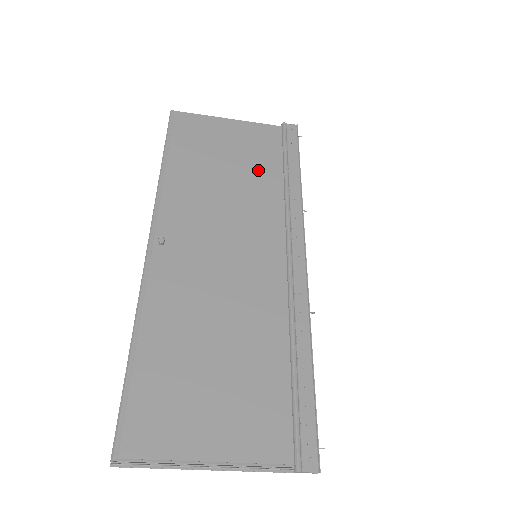
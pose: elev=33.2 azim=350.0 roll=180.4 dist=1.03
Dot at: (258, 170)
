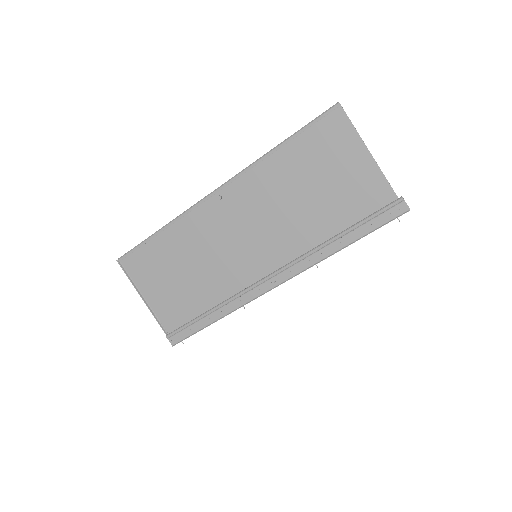
Dot at: (329, 212)
